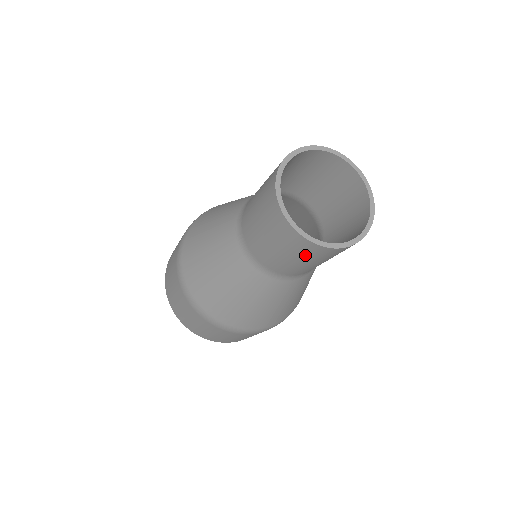
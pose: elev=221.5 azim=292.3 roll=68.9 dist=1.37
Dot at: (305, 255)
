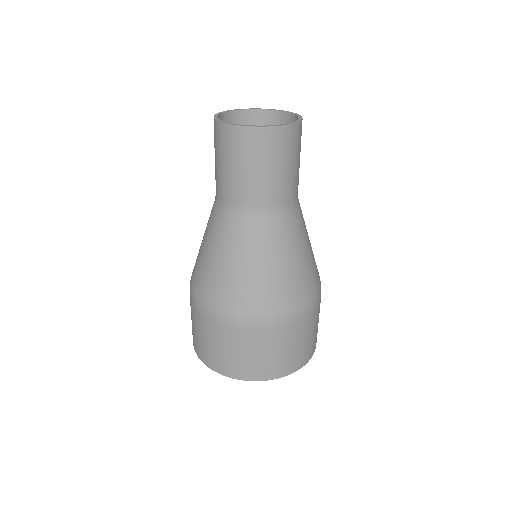
Dot at: (255, 153)
